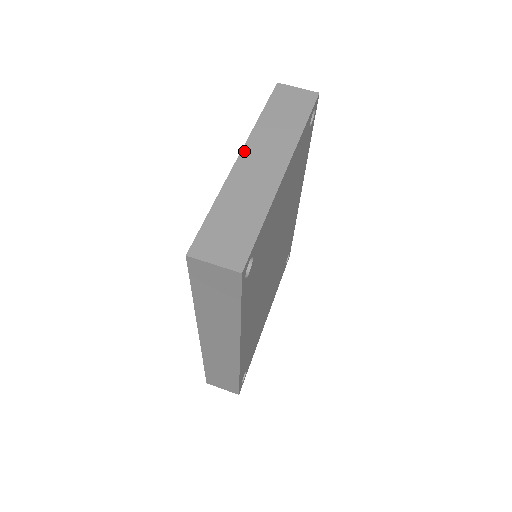
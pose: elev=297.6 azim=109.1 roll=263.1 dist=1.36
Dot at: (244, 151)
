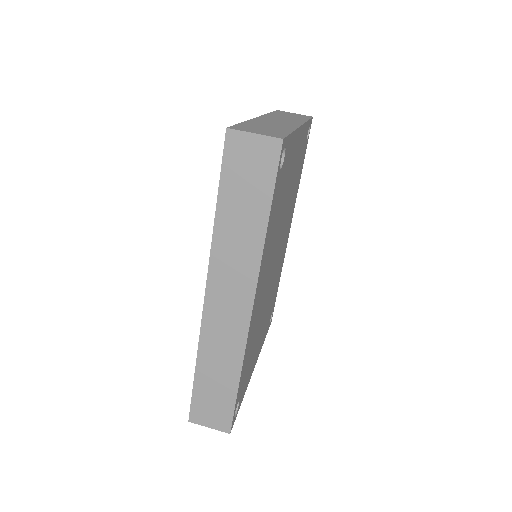
Dot at: (262, 117)
